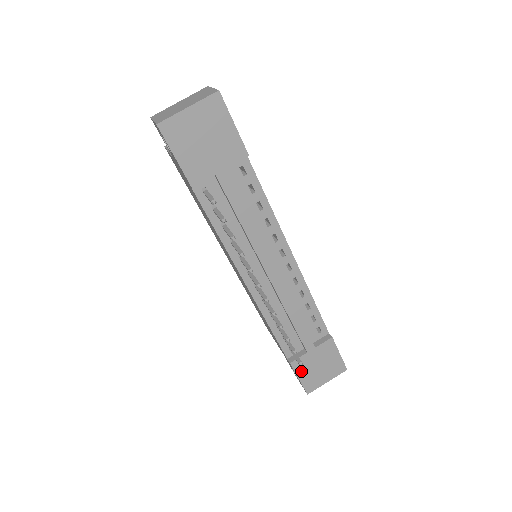
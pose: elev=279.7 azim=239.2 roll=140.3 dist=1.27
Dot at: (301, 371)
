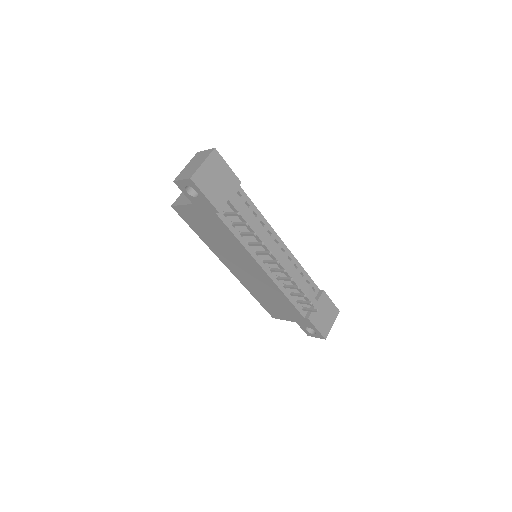
Dot at: (316, 322)
